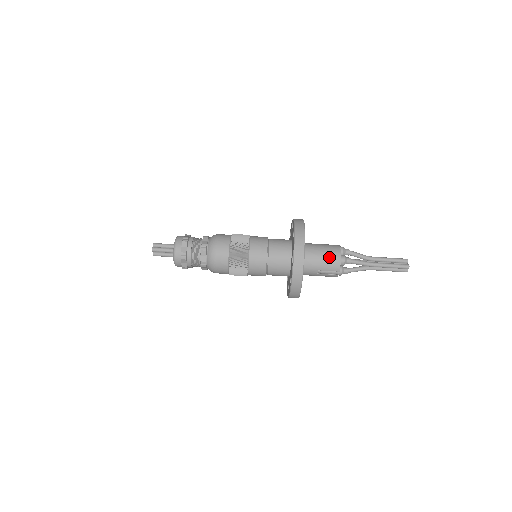
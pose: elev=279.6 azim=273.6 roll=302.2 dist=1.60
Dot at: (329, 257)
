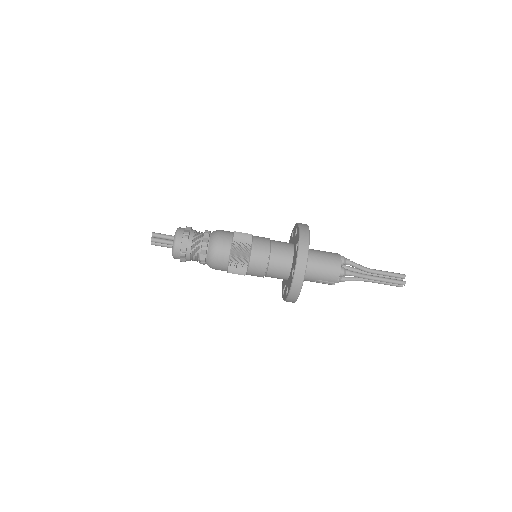
Dot at: (329, 269)
